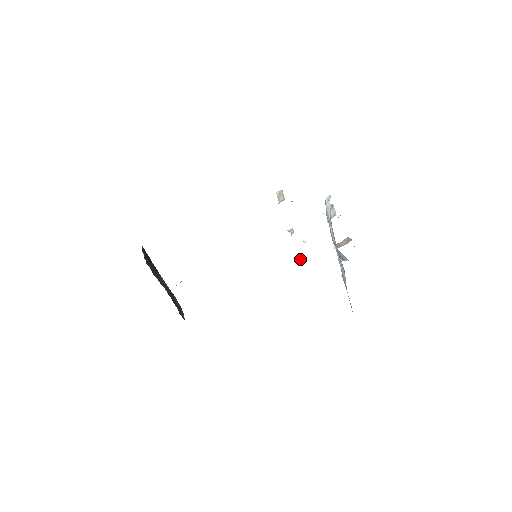
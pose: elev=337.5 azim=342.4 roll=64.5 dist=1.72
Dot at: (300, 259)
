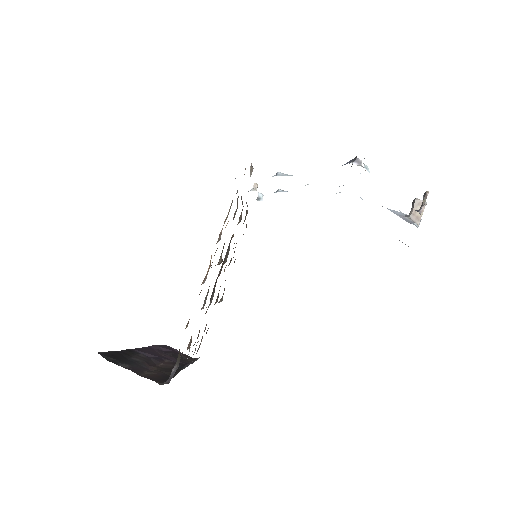
Dot at: (262, 200)
